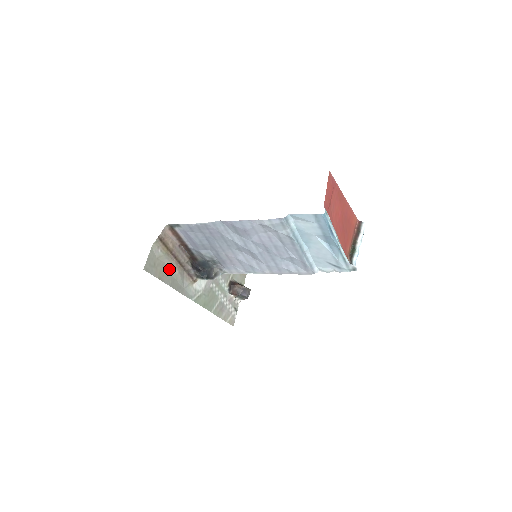
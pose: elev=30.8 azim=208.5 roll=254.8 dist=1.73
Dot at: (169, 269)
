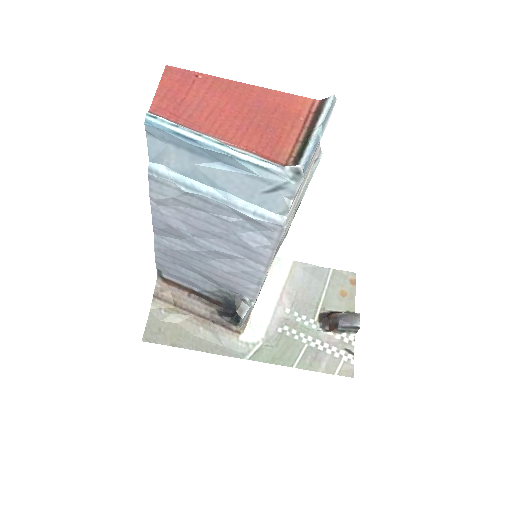
Dot at: (187, 329)
